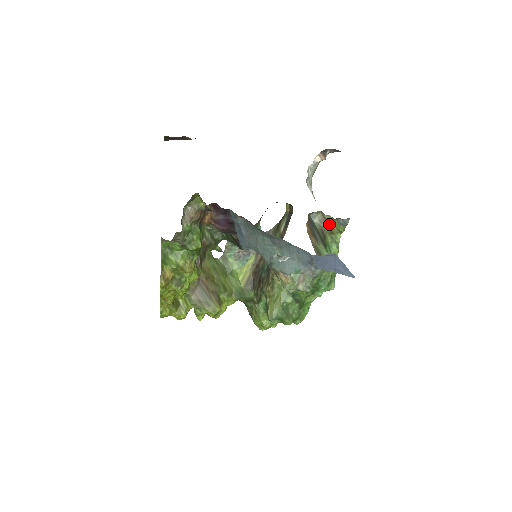
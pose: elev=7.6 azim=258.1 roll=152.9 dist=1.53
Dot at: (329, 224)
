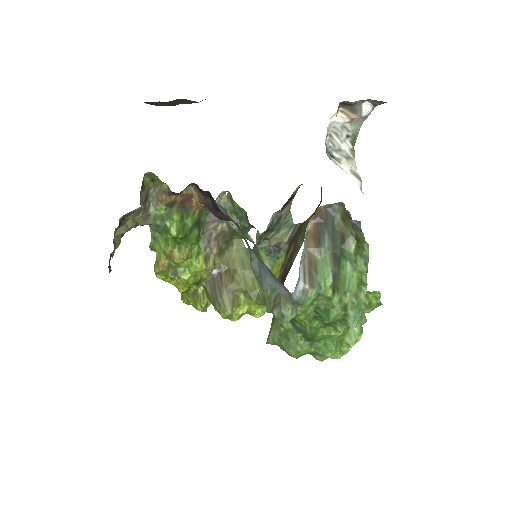
Dot at: occluded
